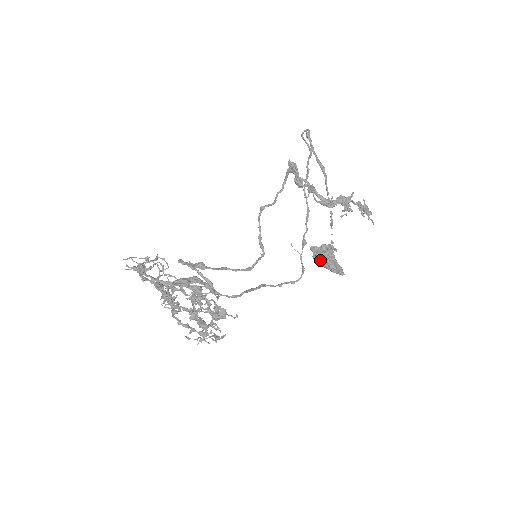
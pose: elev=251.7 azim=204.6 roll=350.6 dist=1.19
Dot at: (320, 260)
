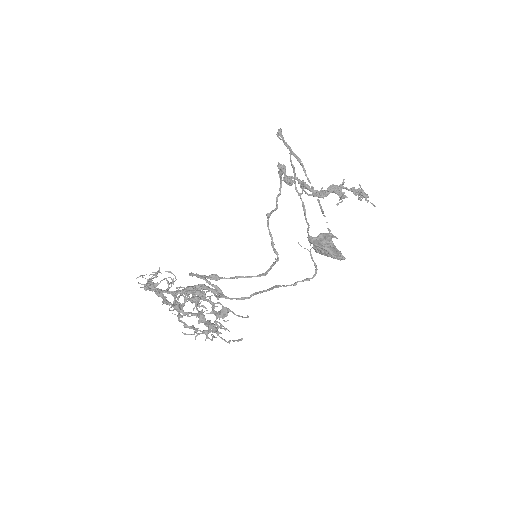
Dot at: (319, 249)
